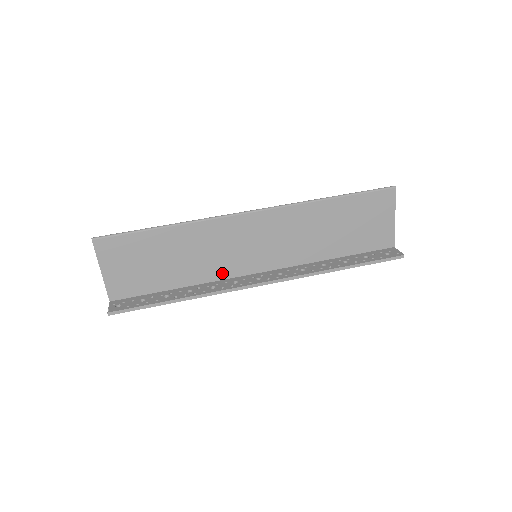
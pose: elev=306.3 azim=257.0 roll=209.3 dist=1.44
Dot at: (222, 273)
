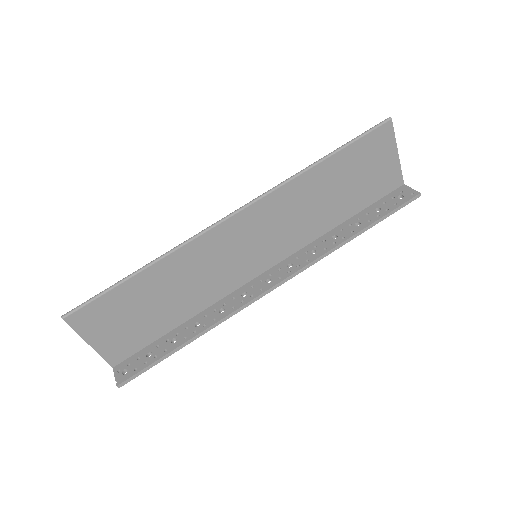
Dot at: (225, 289)
